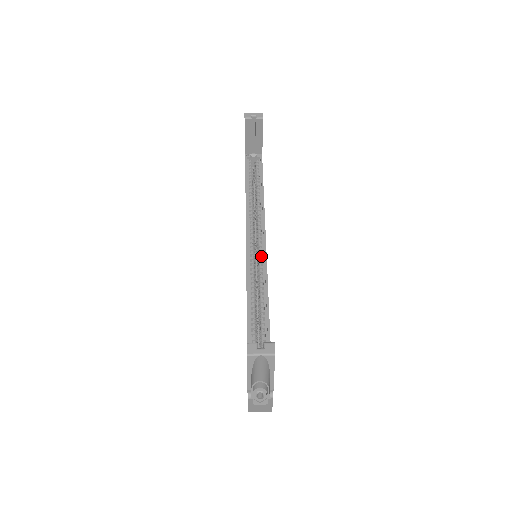
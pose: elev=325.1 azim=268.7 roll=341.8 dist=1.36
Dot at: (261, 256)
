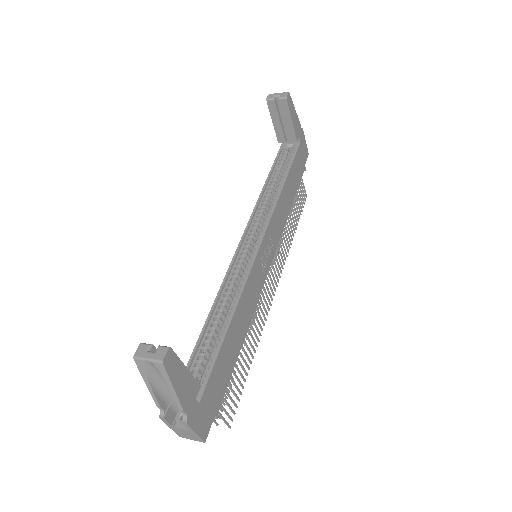
Dot at: occluded
